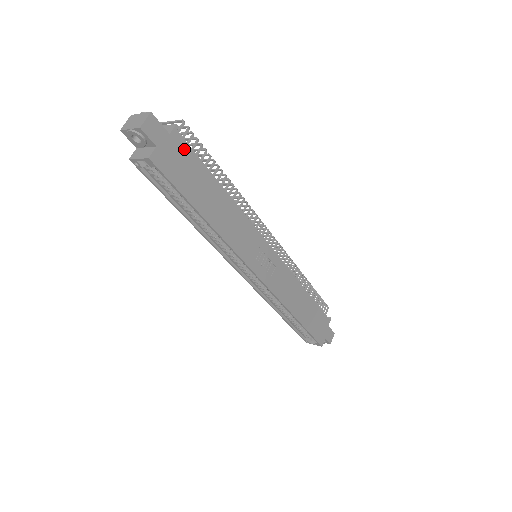
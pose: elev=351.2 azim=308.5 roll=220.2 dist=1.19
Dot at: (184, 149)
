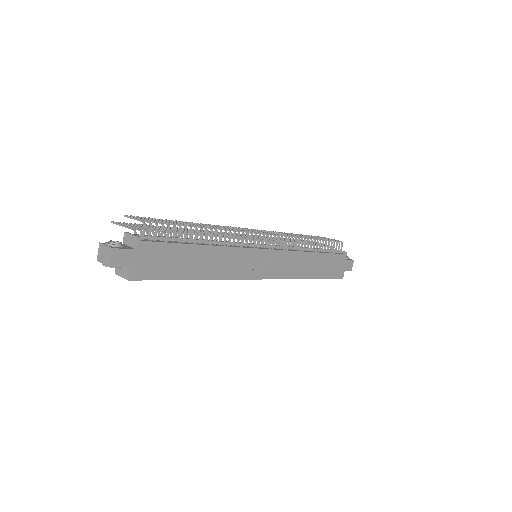
Dot at: (154, 248)
